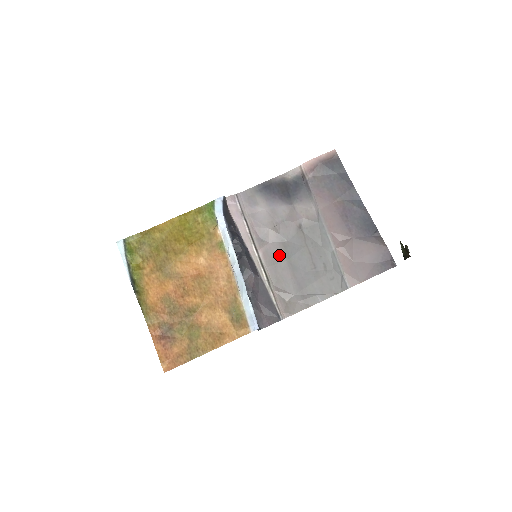
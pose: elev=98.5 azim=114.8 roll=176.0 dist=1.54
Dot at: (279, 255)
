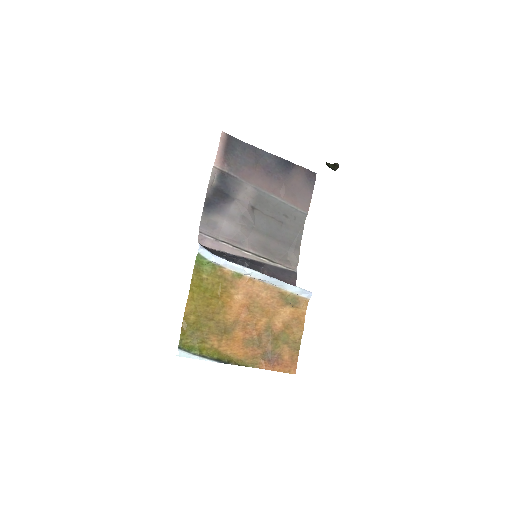
Dot at: (260, 239)
